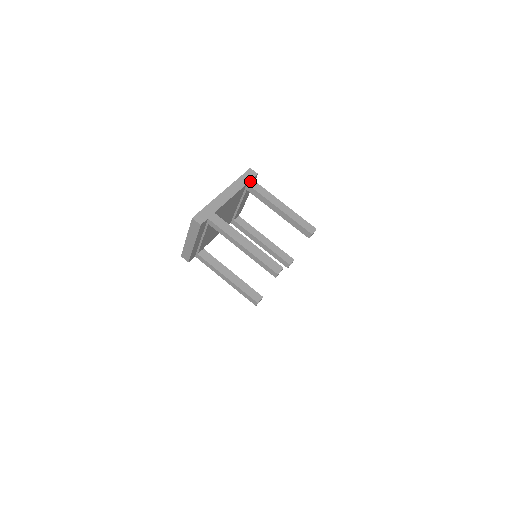
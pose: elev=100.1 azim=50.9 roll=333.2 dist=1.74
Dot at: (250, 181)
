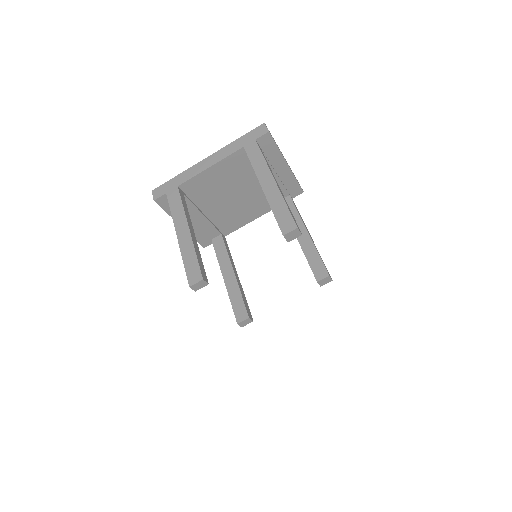
Dot at: (250, 143)
